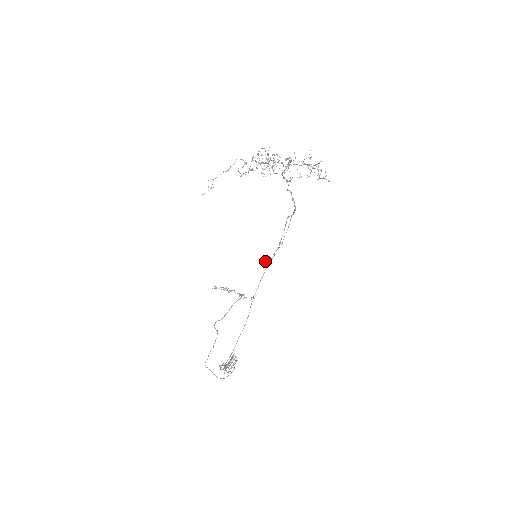
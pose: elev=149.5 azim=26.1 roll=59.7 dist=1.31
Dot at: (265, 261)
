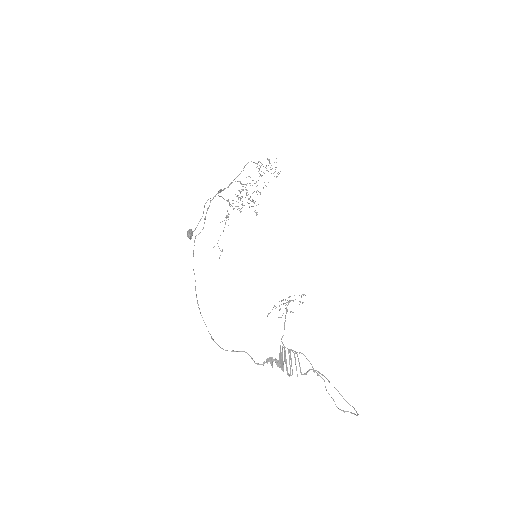
Dot at: (187, 235)
